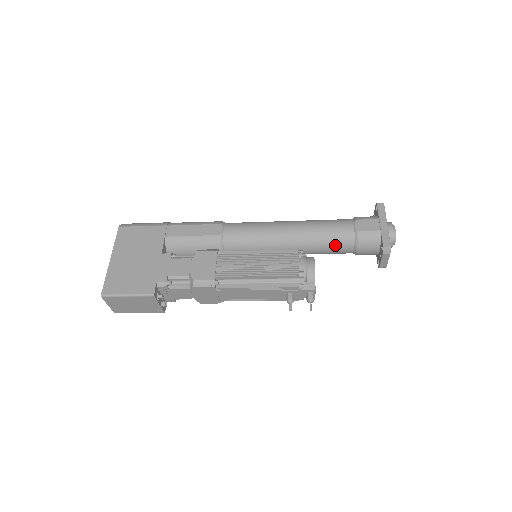
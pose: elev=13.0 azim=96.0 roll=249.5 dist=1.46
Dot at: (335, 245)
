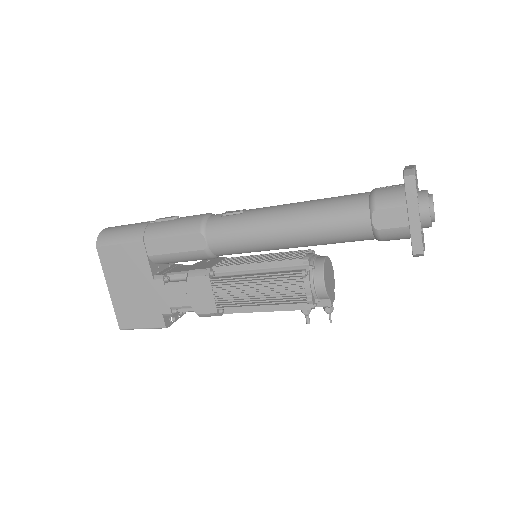
Dot at: (349, 241)
